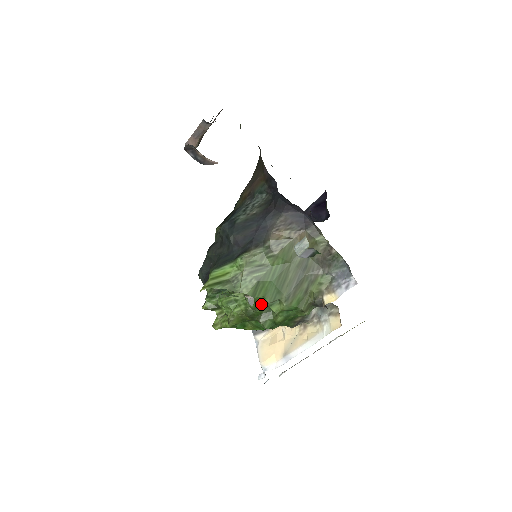
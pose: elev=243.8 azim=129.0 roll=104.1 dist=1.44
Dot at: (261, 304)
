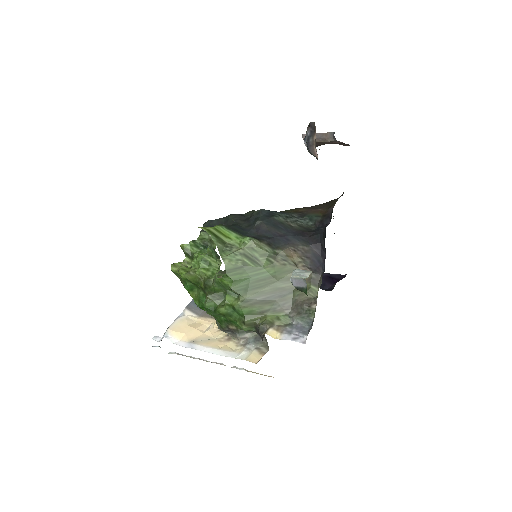
Dot at: (224, 284)
